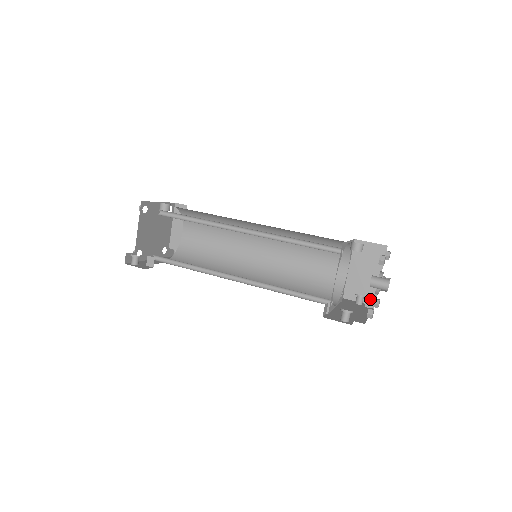
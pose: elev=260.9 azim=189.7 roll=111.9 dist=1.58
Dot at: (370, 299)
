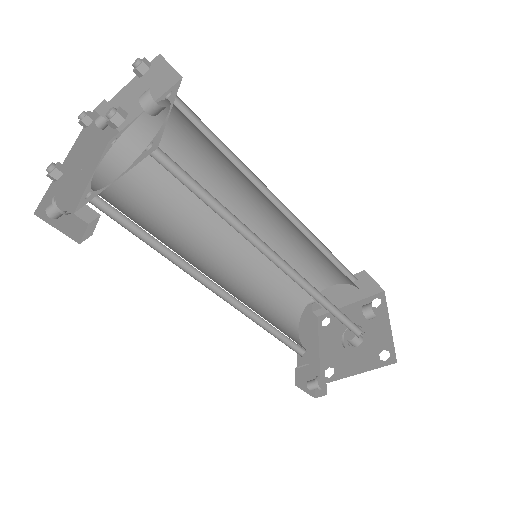
Dot at: (323, 310)
